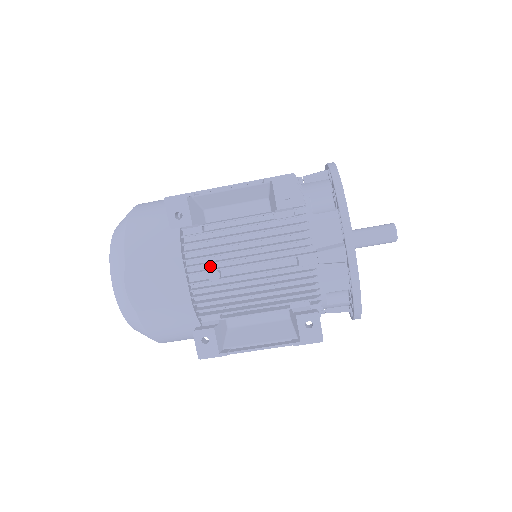
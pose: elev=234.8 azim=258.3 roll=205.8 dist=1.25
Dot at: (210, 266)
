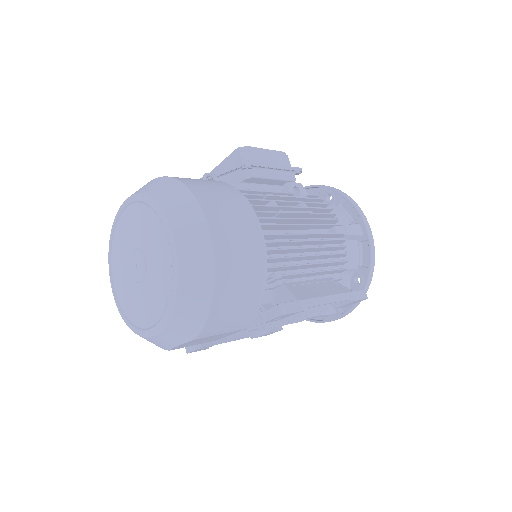
Dot at: occluded
